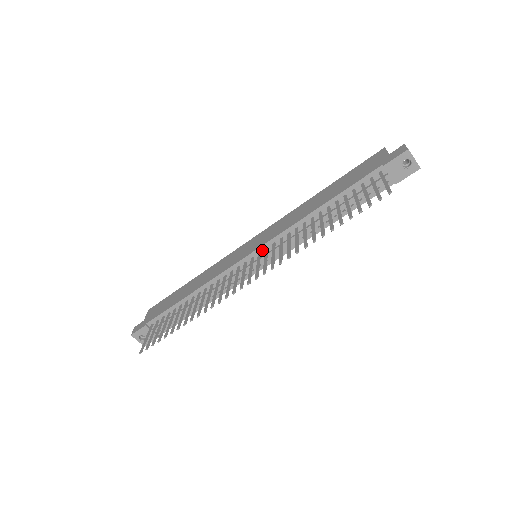
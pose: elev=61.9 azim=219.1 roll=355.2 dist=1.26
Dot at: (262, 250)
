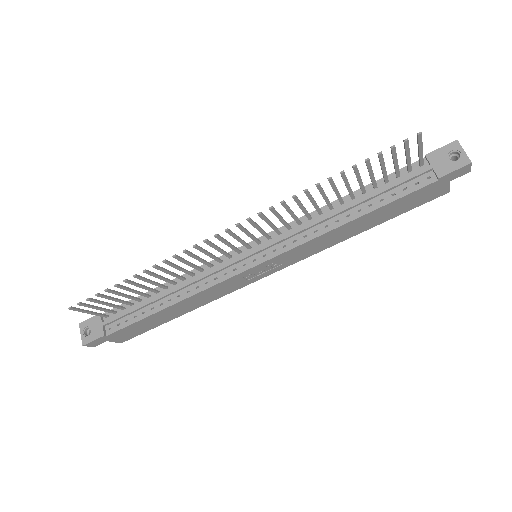
Dot at: (264, 240)
